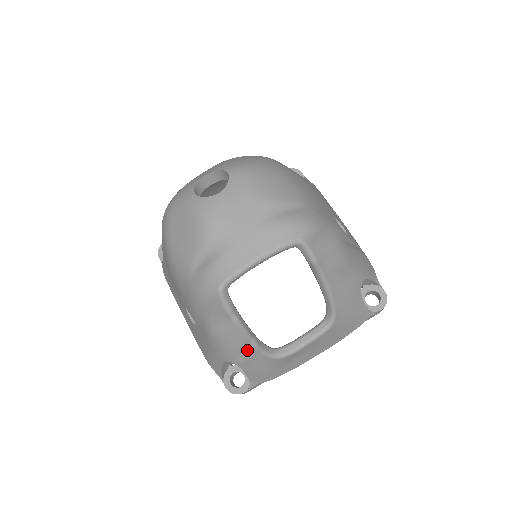
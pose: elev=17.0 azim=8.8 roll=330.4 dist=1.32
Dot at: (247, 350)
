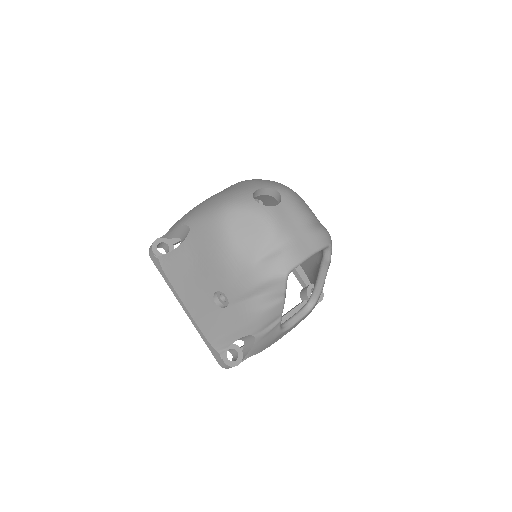
Dot at: (273, 324)
